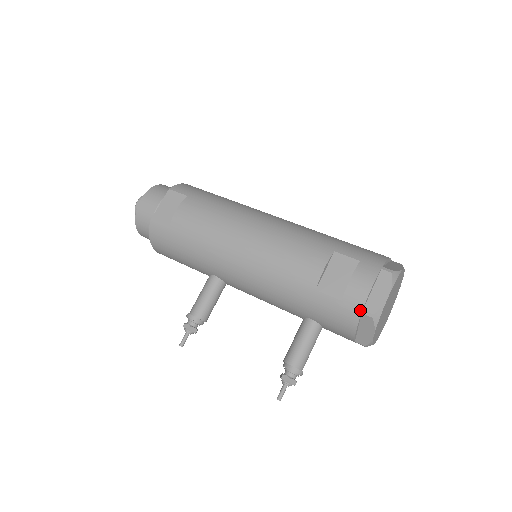
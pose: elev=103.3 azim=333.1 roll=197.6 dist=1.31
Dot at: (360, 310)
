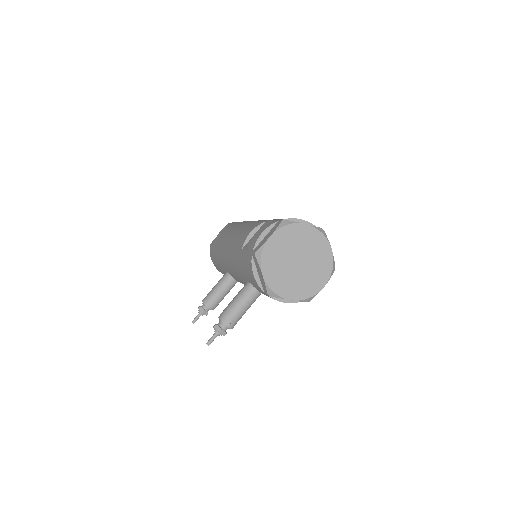
Dot at: (252, 252)
